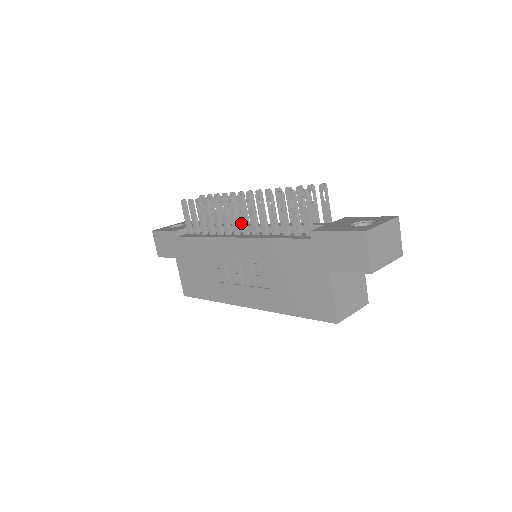
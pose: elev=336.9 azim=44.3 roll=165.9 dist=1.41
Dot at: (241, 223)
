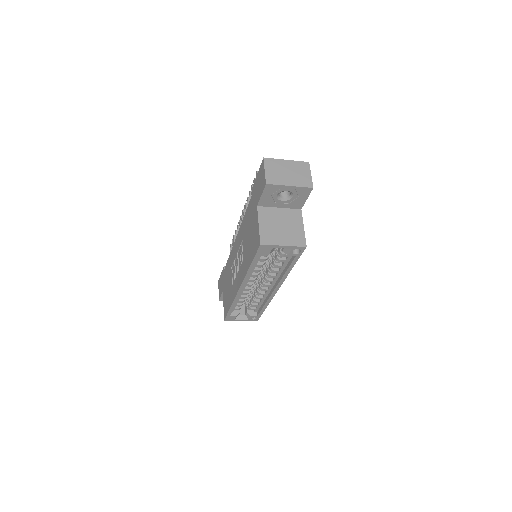
Dot at: occluded
